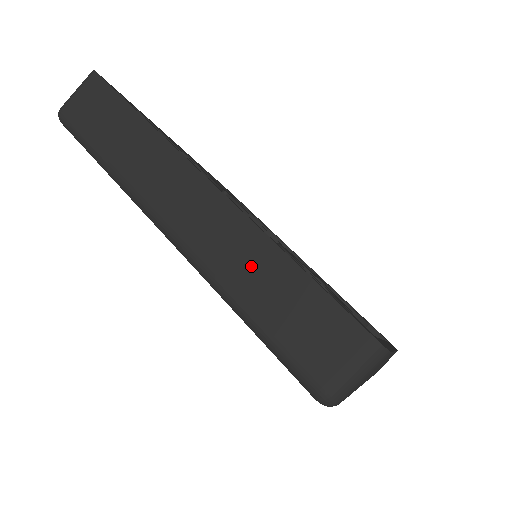
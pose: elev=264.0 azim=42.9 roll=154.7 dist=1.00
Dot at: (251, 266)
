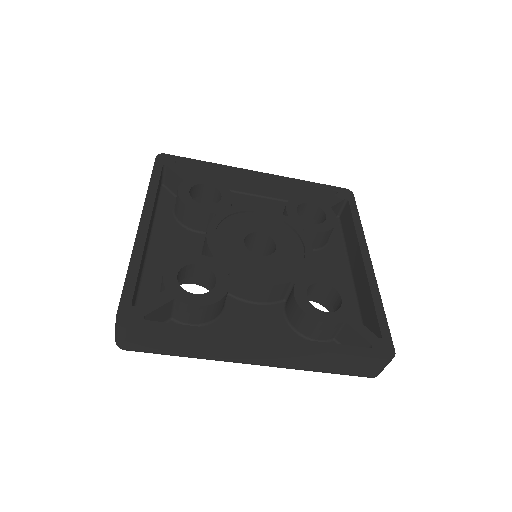
Dot at: (313, 361)
